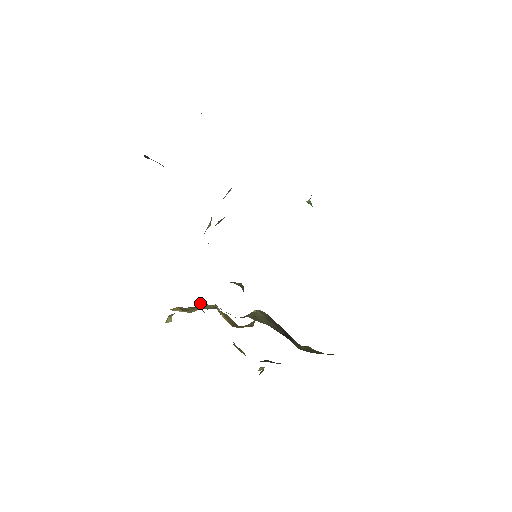
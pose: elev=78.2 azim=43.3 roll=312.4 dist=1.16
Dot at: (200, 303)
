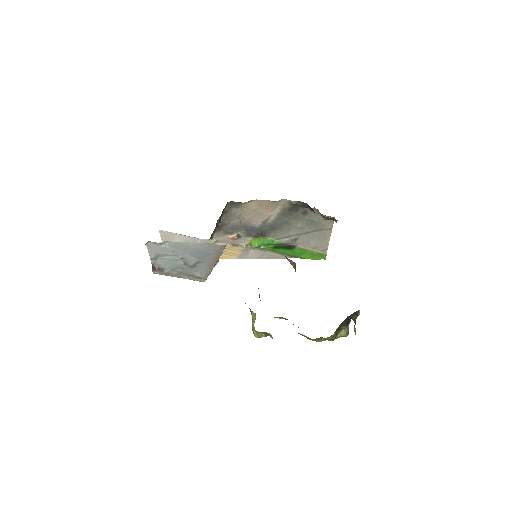
Dot at: (259, 296)
